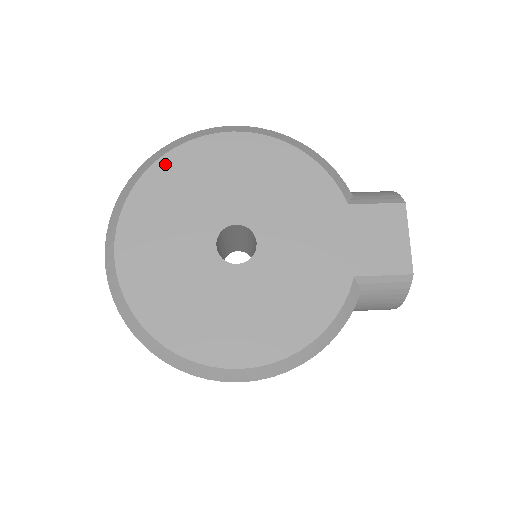
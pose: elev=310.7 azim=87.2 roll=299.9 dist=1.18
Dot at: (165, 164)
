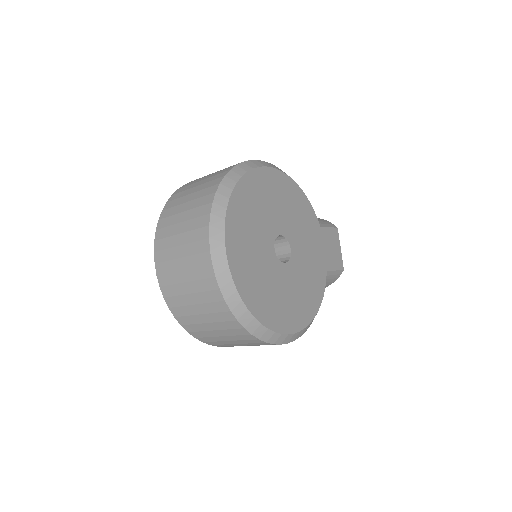
Dot at: (243, 184)
